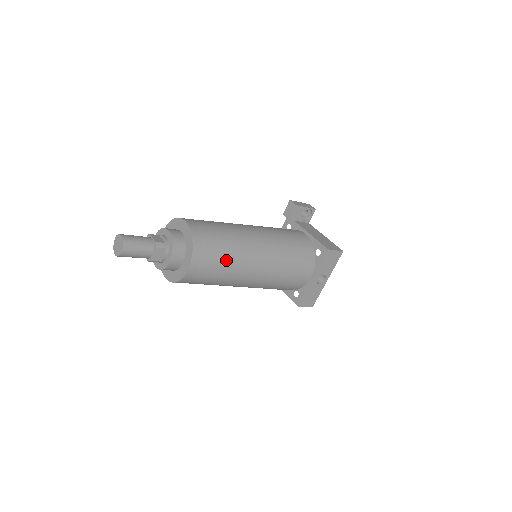
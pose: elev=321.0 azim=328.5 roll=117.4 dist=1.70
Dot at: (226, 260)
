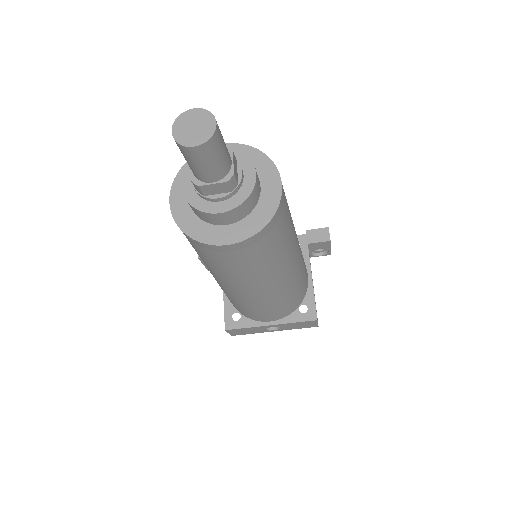
Dot at: (260, 265)
